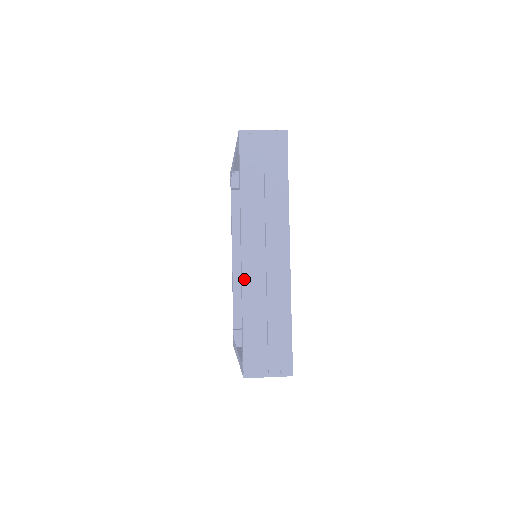
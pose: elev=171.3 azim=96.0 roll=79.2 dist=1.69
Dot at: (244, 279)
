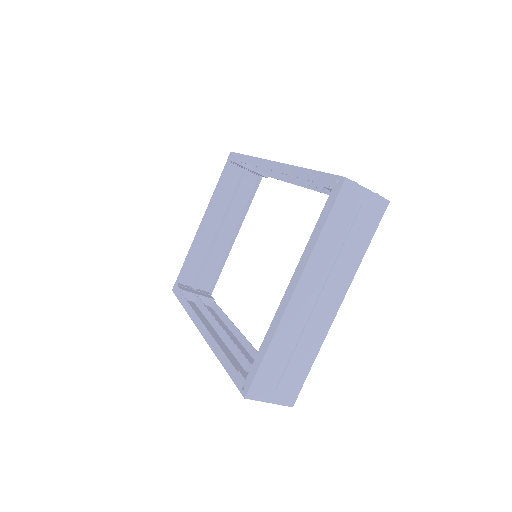
Dot at: (288, 165)
